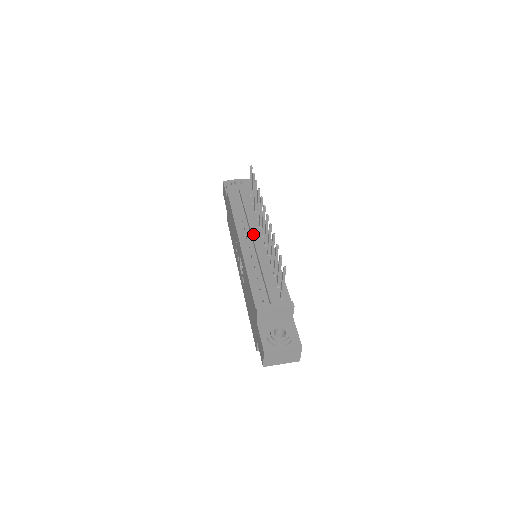
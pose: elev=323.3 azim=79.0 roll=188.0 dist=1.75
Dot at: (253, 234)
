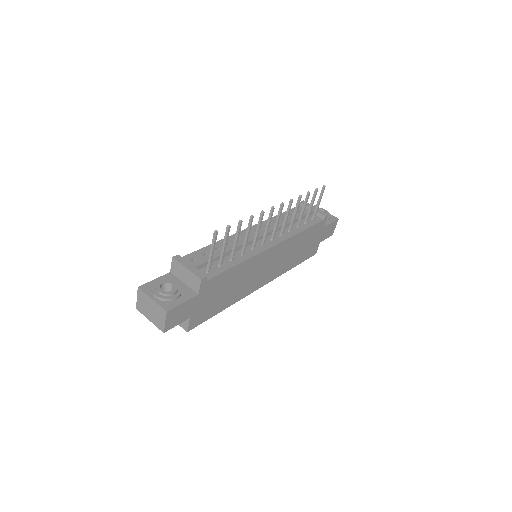
Dot at: (264, 230)
